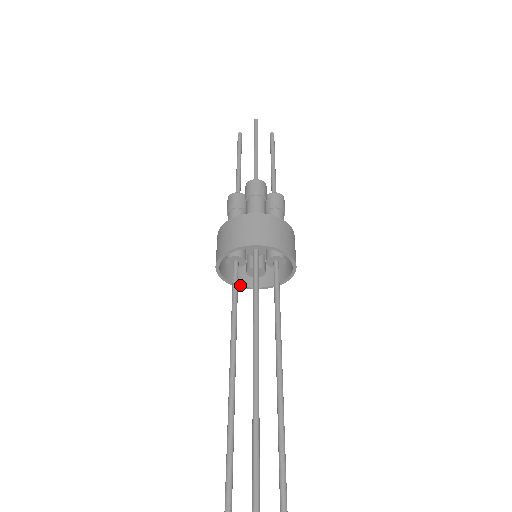
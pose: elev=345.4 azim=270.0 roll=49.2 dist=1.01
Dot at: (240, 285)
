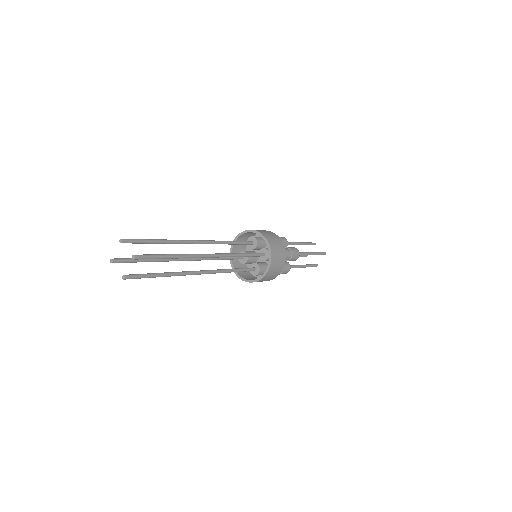
Dot at: (243, 278)
